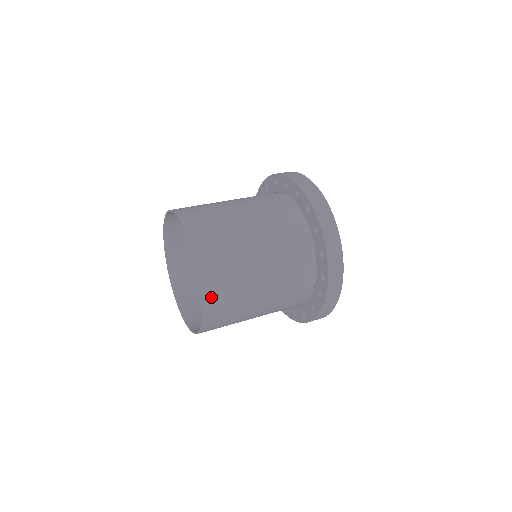
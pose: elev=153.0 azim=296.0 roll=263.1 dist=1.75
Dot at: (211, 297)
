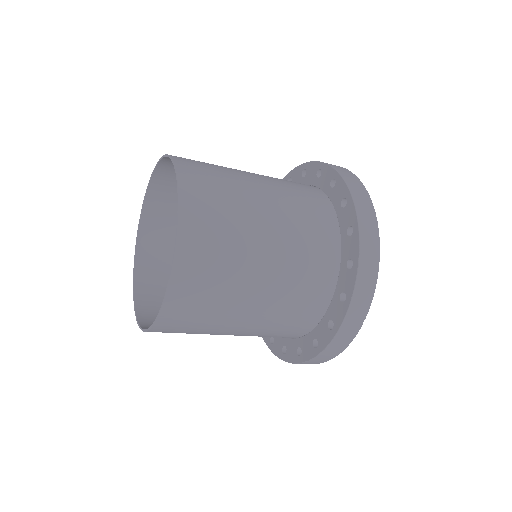
Dot at: occluded
